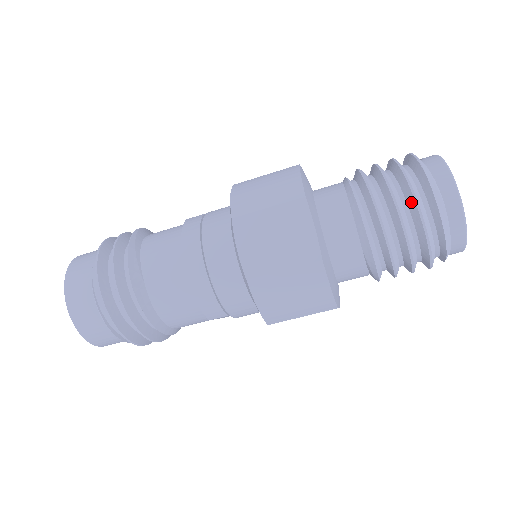
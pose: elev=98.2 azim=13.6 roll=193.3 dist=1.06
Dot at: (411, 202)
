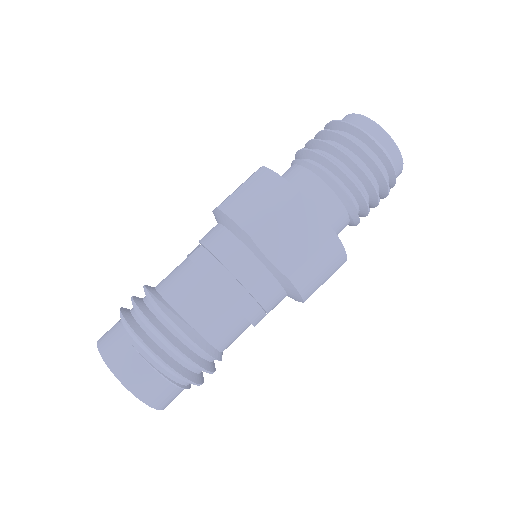
Dot at: (366, 159)
